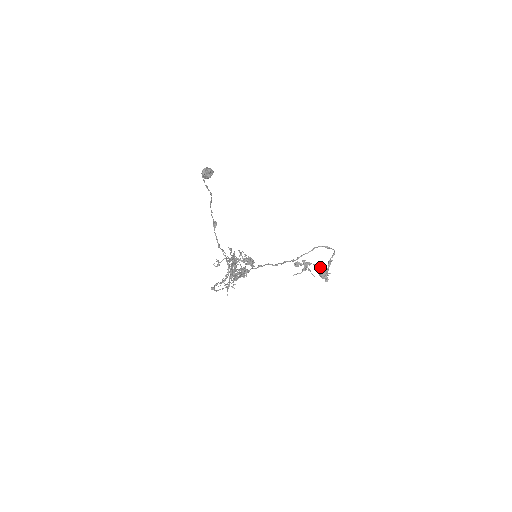
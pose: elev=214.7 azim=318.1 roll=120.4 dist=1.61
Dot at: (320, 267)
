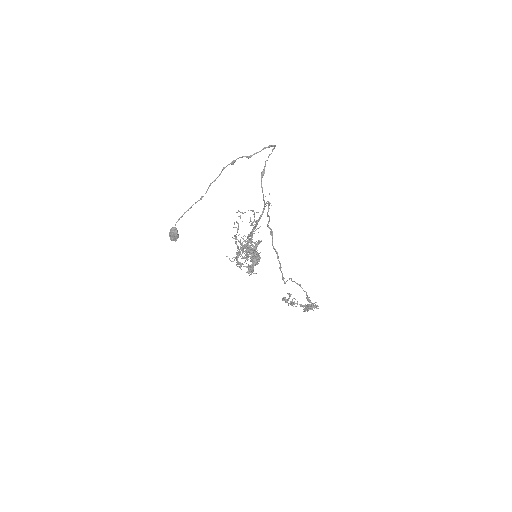
Dot at: occluded
